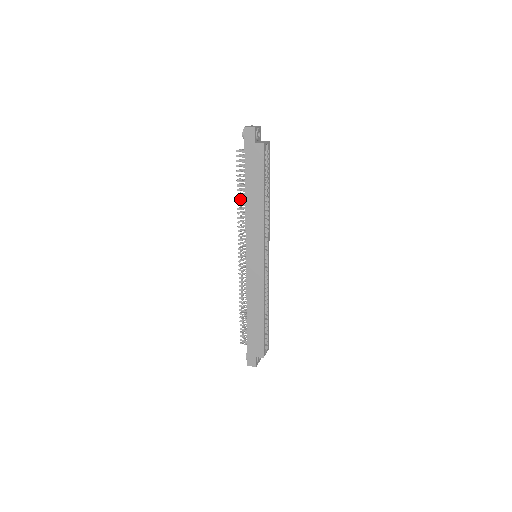
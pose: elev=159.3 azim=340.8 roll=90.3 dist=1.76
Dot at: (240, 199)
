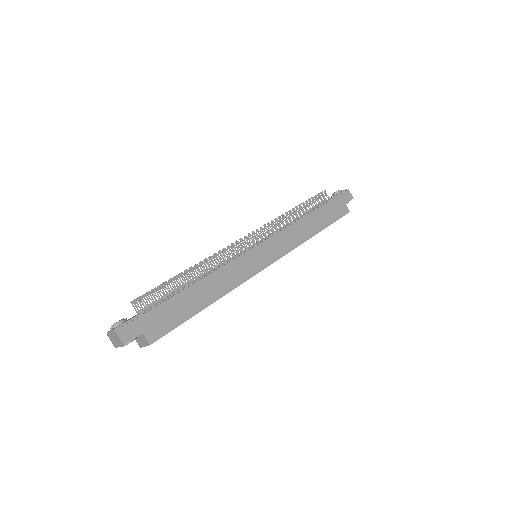
Dot at: occluded
